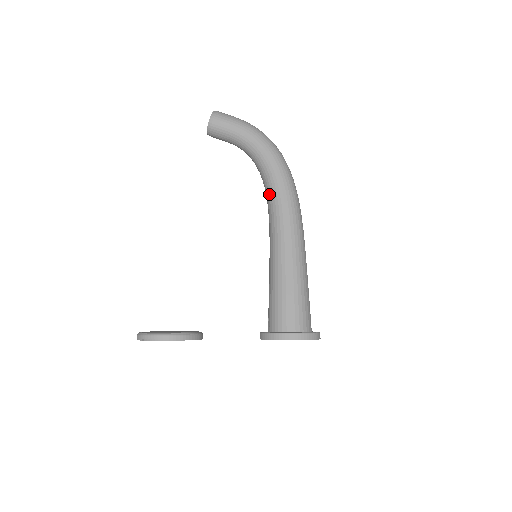
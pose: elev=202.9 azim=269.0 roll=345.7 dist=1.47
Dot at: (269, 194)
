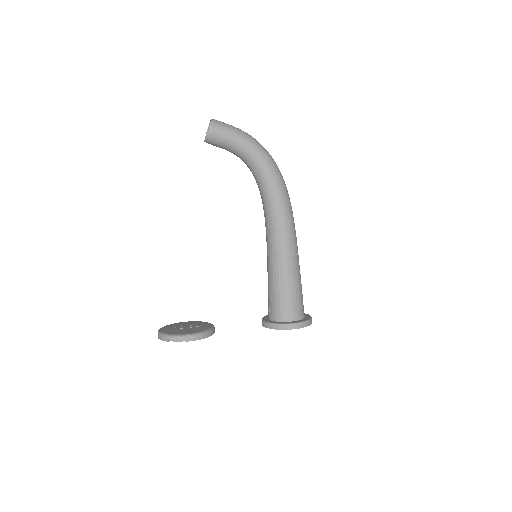
Dot at: (267, 201)
